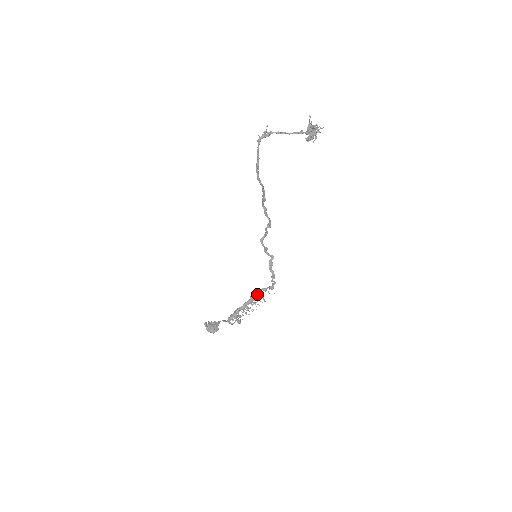
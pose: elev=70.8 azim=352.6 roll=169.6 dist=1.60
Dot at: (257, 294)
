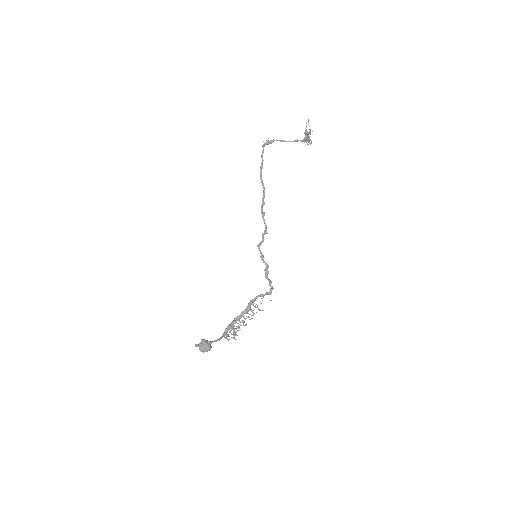
Dot at: occluded
